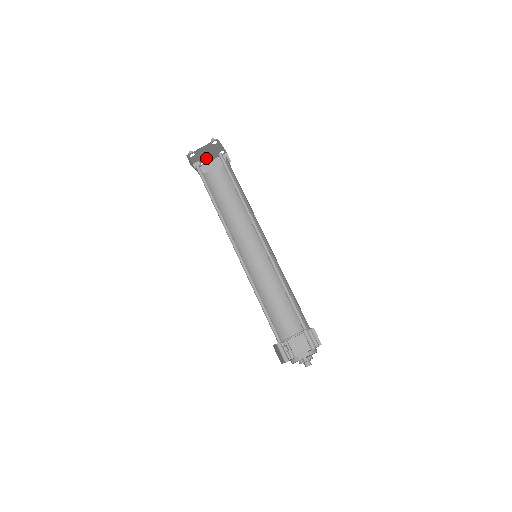
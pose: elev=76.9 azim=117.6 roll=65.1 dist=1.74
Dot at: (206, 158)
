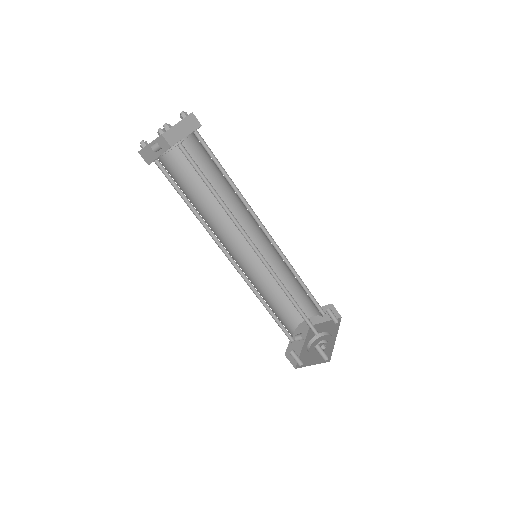
Dot at: occluded
